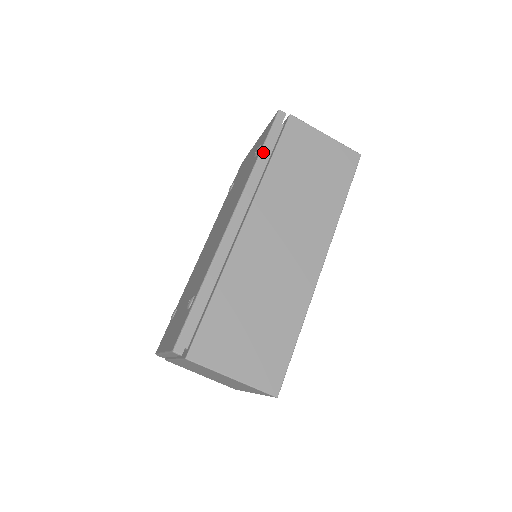
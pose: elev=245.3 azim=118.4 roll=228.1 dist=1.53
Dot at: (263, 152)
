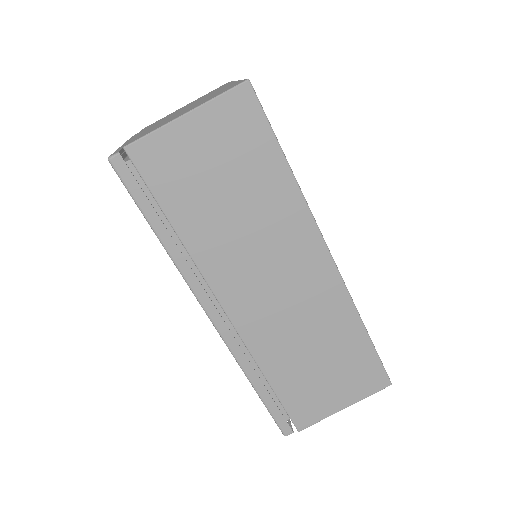
Dot at: (156, 230)
